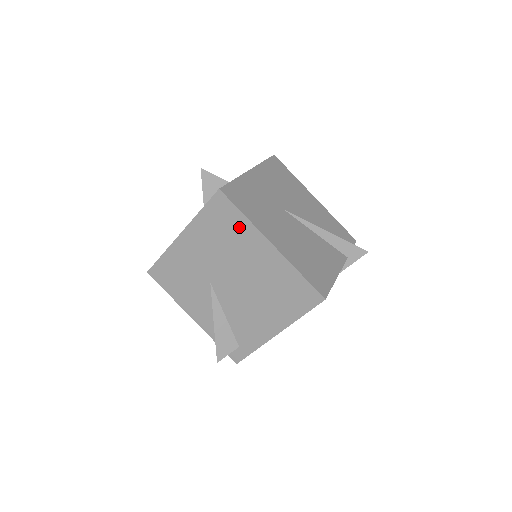
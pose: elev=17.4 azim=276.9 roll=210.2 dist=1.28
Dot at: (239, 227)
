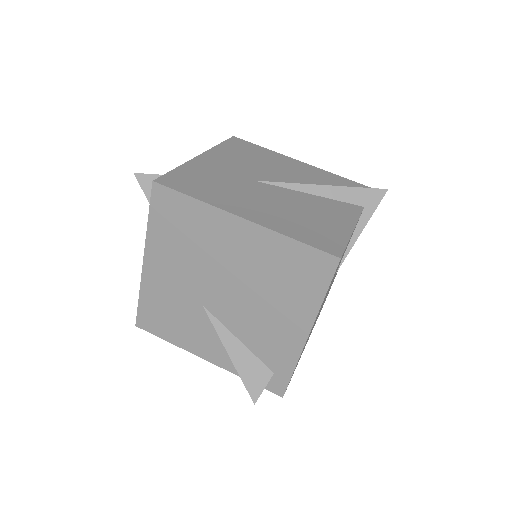
Dot at: (196, 217)
